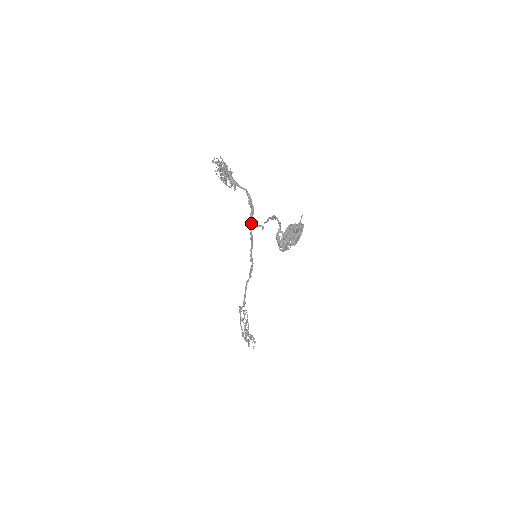
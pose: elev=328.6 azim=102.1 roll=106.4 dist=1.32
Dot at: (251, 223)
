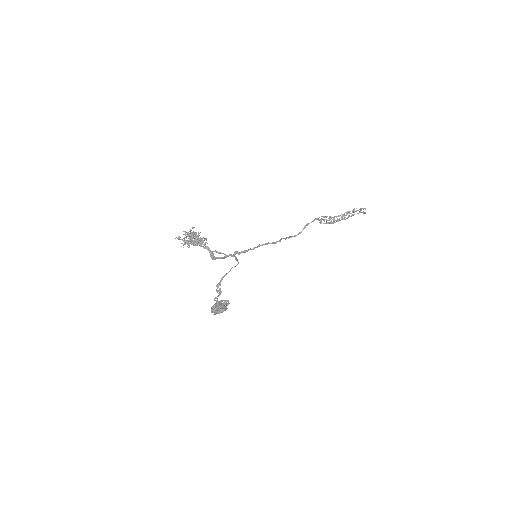
Dot at: (231, 256)
